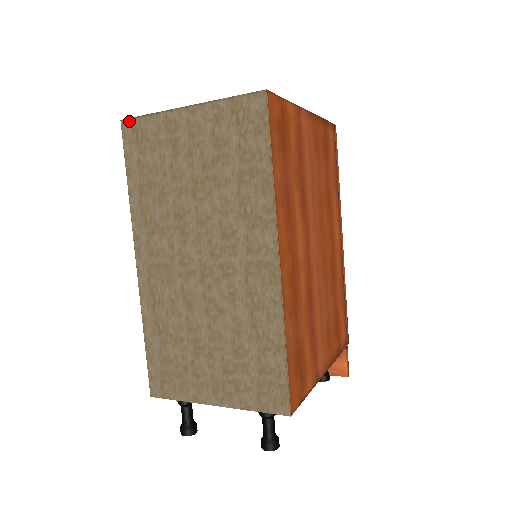
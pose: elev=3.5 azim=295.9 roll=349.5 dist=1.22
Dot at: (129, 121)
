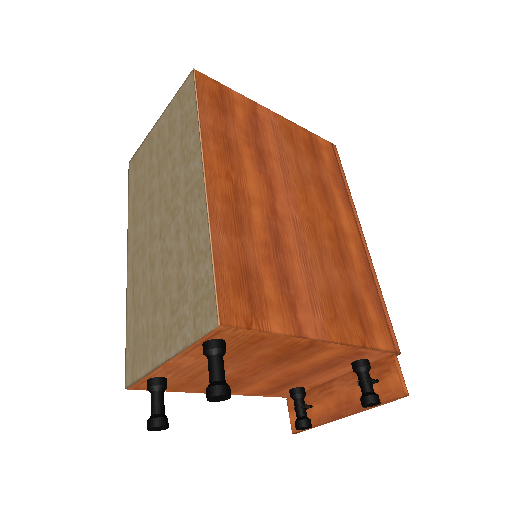
Dot at: (132, 159)
